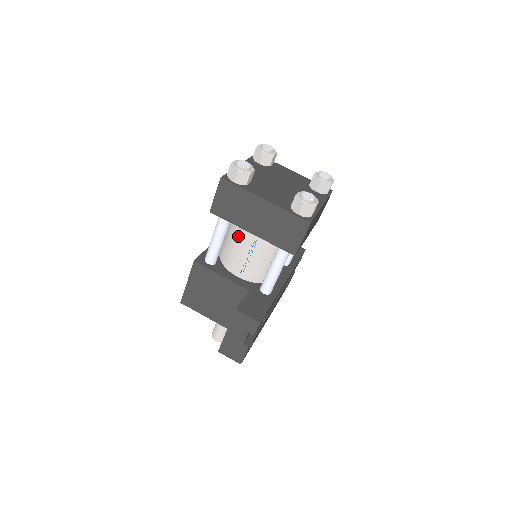
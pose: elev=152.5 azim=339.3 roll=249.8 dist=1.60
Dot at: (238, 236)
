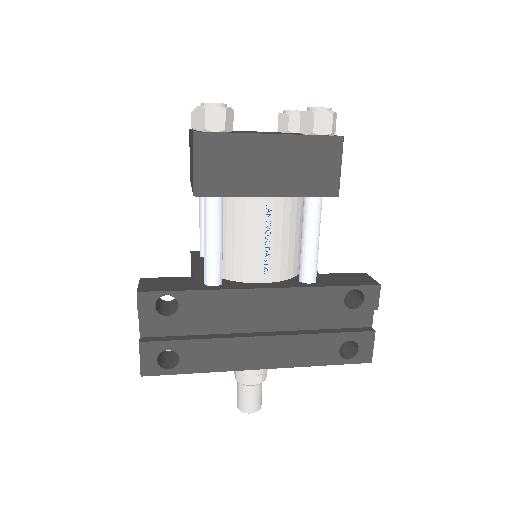
Dot at: occluded
